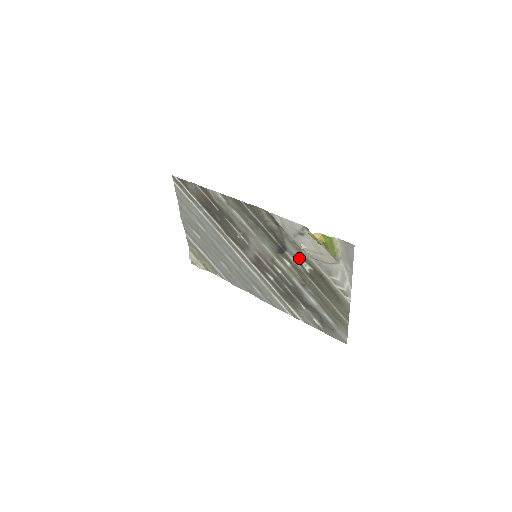
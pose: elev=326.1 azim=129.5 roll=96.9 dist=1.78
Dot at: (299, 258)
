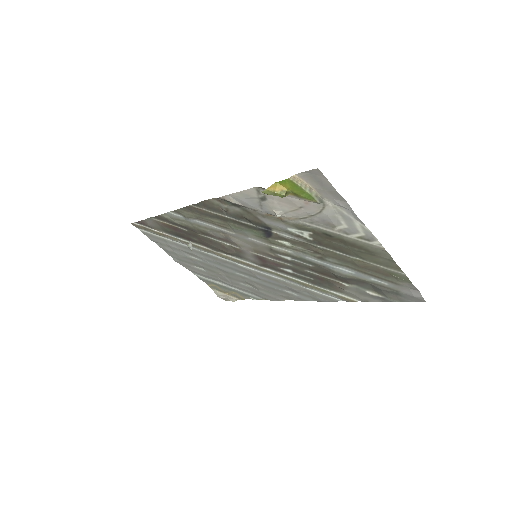
Dot at: (289, 229)
